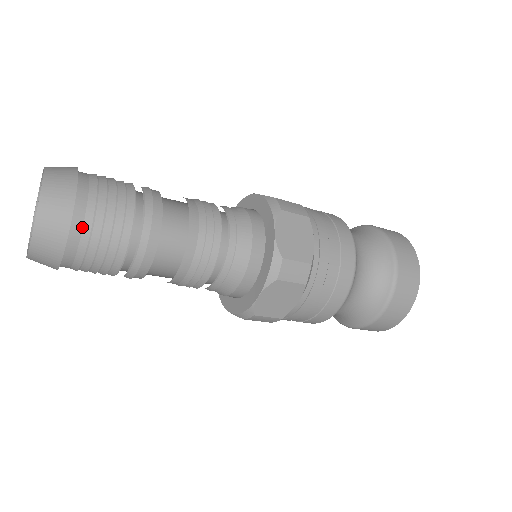
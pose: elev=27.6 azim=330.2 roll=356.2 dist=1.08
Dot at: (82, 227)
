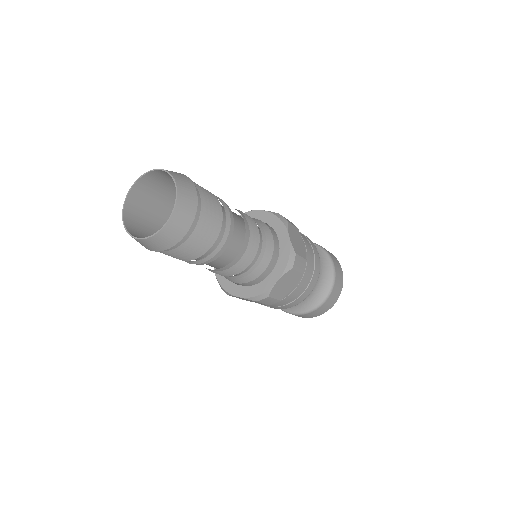
Dot at: (199, 217)
